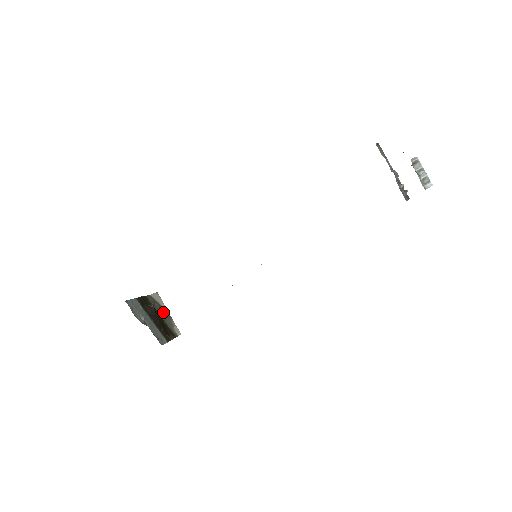
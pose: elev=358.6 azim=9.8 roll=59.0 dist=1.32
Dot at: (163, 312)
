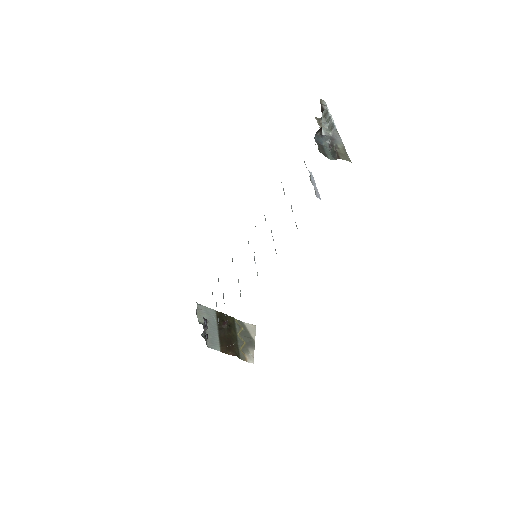
Dot at: (247, 339)
